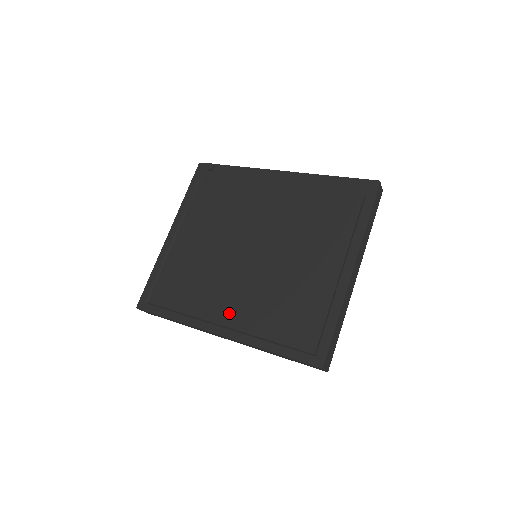
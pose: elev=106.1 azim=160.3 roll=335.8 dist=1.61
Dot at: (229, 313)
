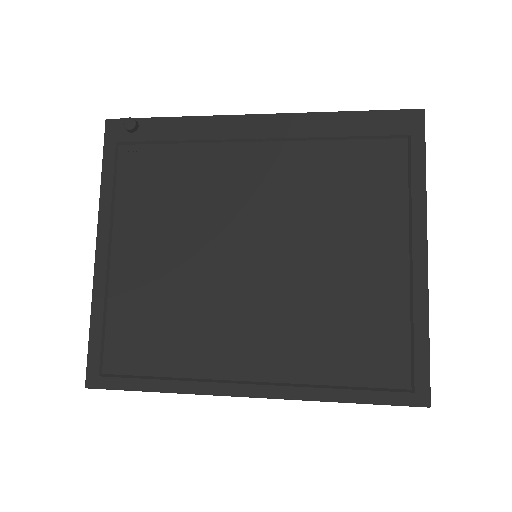
Dot at: (254, 359)
